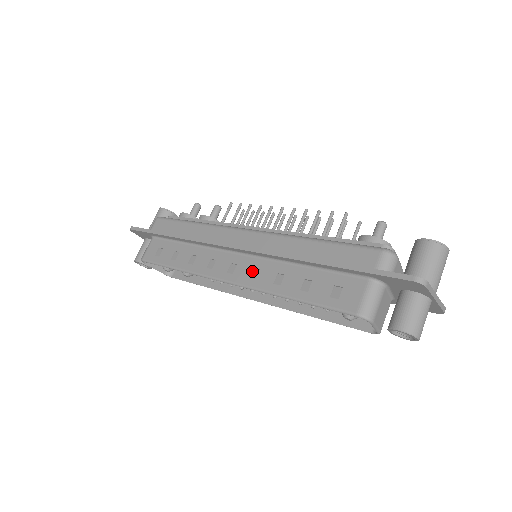
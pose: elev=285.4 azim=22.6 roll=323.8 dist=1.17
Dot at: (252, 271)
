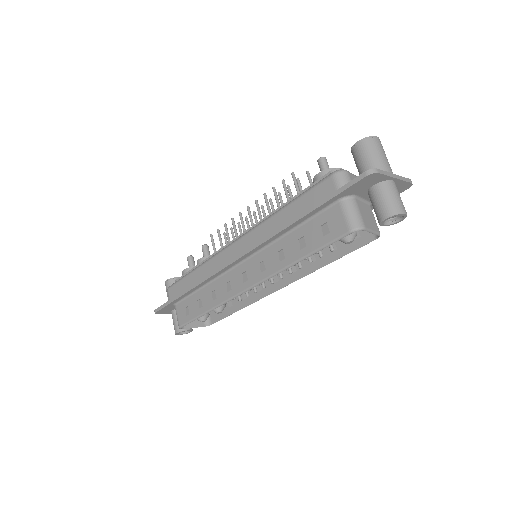
Dot at: (259, 266)
